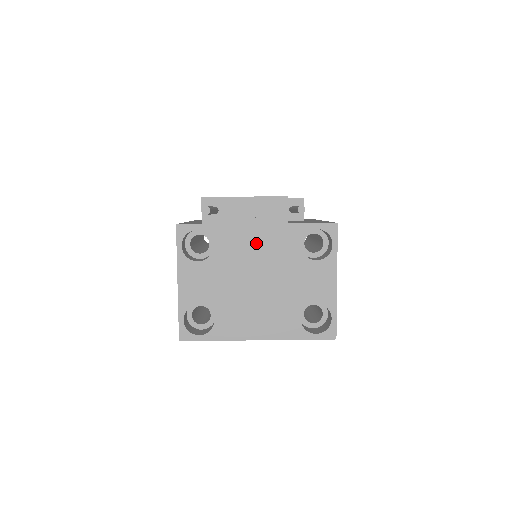
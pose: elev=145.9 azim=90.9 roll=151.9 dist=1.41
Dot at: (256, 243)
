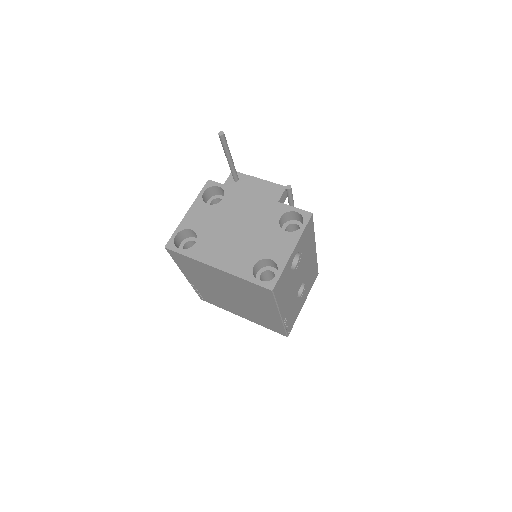
Dot at: (251, 206)
